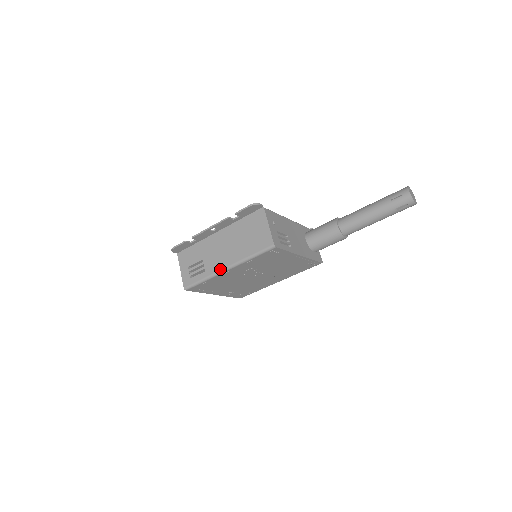
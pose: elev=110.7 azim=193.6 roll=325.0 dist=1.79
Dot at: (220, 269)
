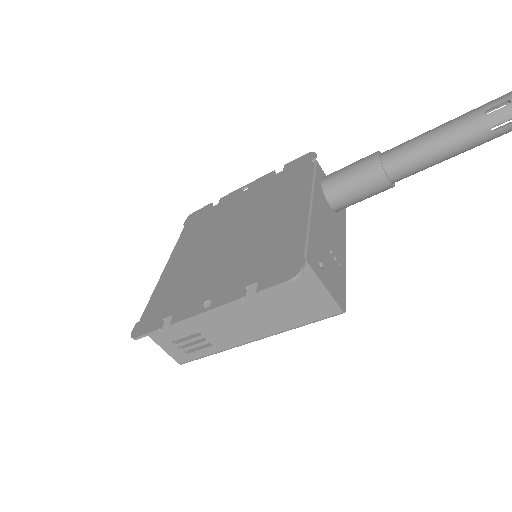
Dot at: (242, 343)
